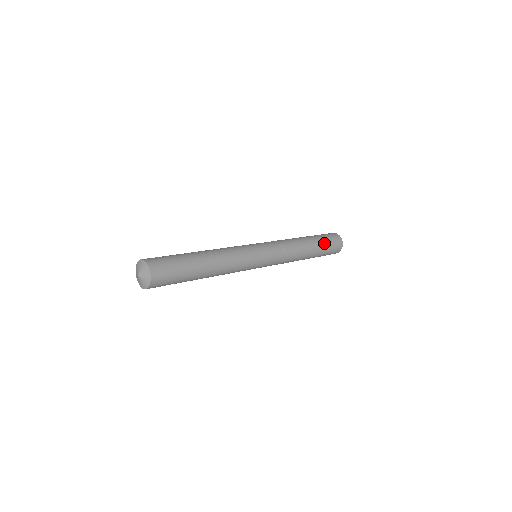
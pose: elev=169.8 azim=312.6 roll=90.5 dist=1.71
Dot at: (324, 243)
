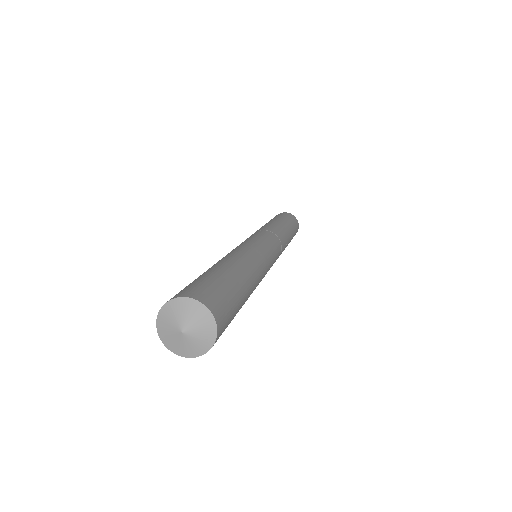
Dot at: (294, 233)
